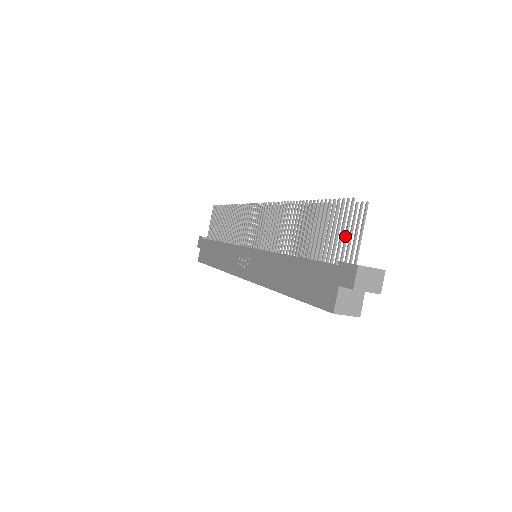
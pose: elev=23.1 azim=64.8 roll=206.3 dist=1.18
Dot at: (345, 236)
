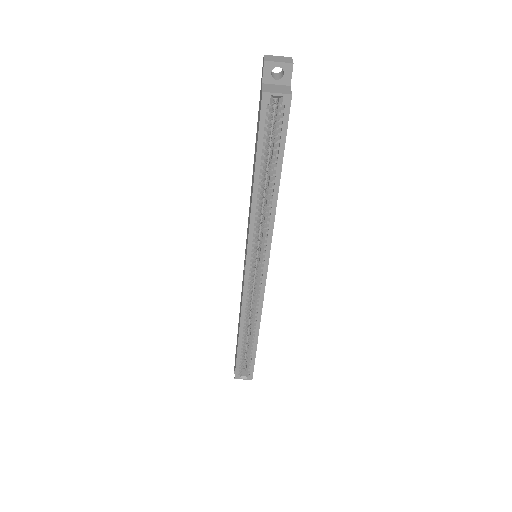
Dot at: occluded
